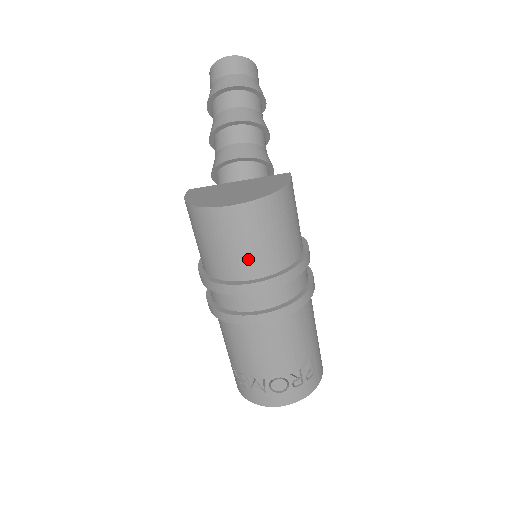
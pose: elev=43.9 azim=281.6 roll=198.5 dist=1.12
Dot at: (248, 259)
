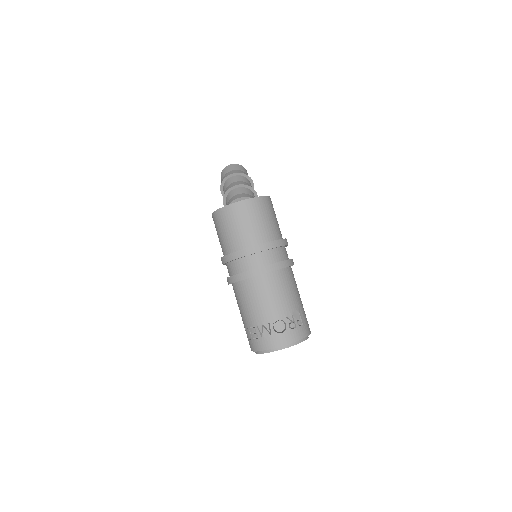
Dot at: (250, 233)
